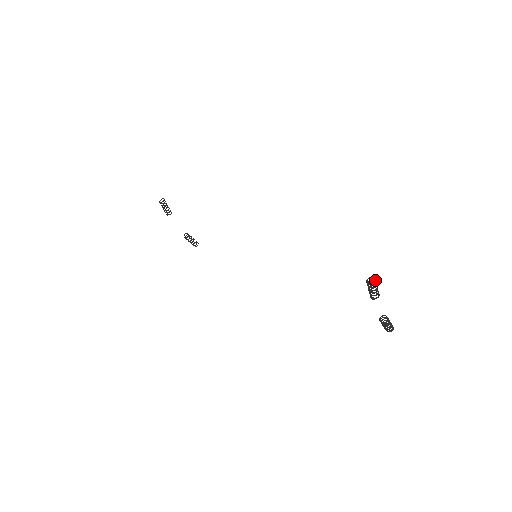
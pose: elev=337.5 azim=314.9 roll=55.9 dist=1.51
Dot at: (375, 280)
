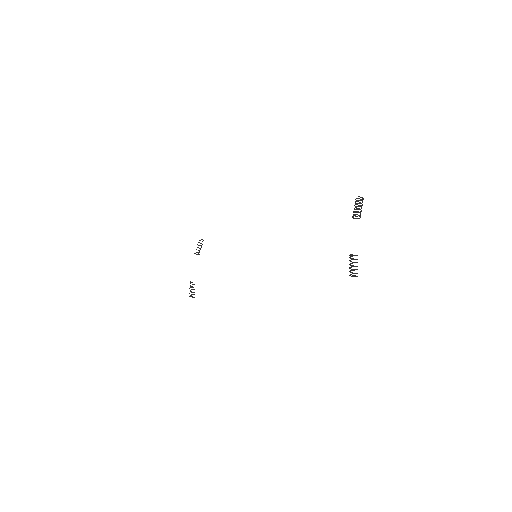
Dot at: (363, 198)
